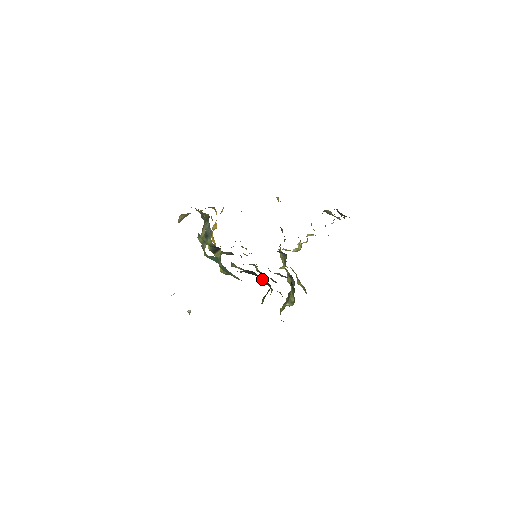
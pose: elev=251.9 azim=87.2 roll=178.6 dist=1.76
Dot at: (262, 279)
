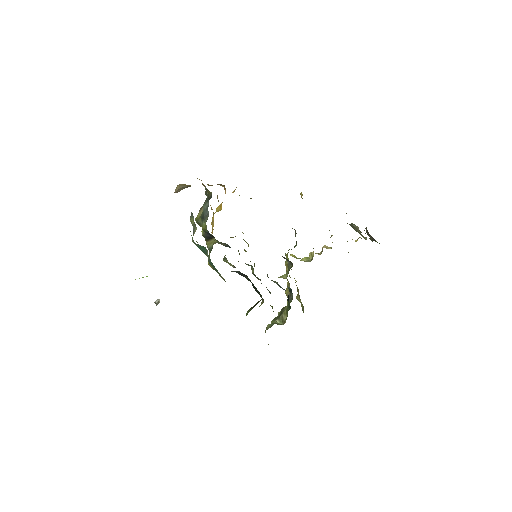
Dot at: (254, 286)
